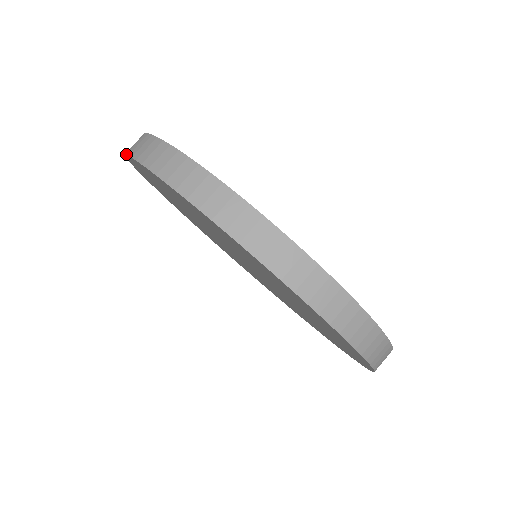
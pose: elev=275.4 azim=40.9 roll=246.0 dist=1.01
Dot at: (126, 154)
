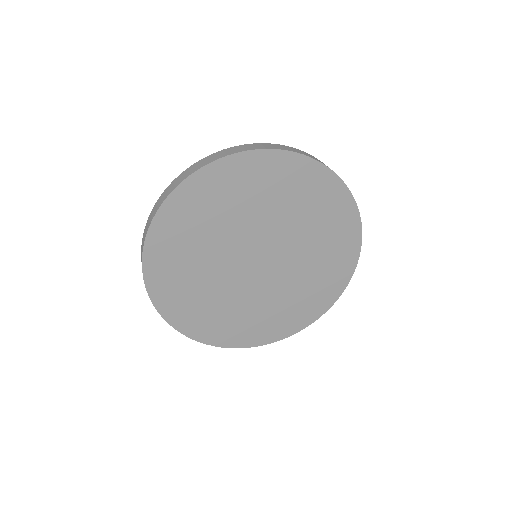
Dot at: (209, 163)
